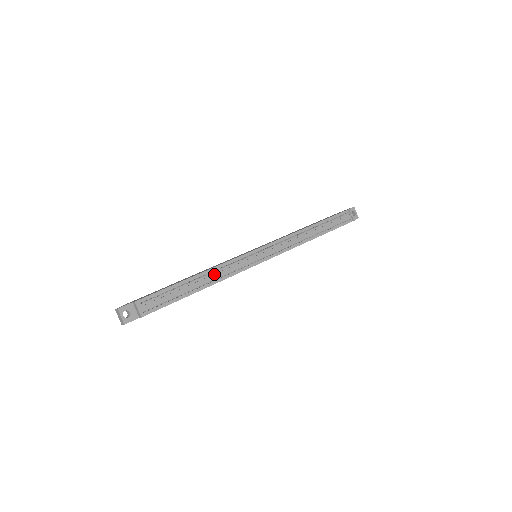
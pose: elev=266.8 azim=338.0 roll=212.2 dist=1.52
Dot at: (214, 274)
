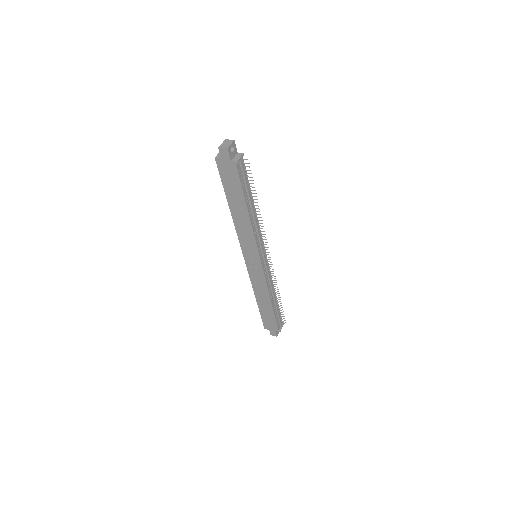
Dot at: occluded
